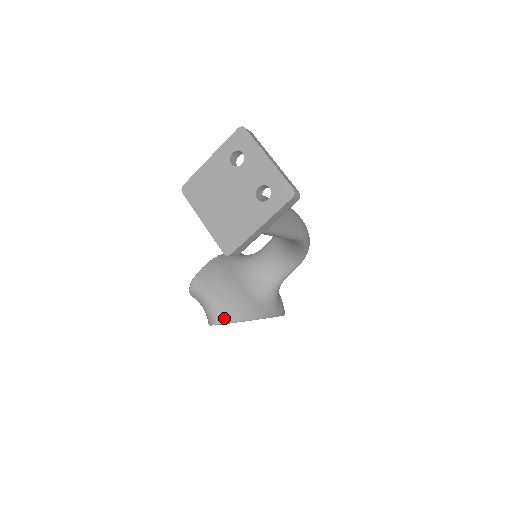
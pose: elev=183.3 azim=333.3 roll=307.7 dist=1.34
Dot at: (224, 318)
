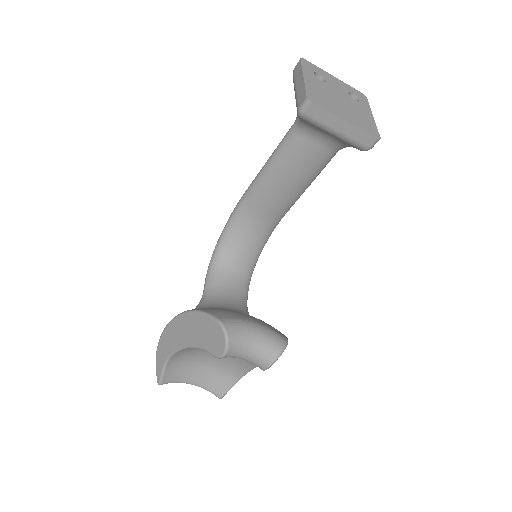
Dot at: (283, 336)
